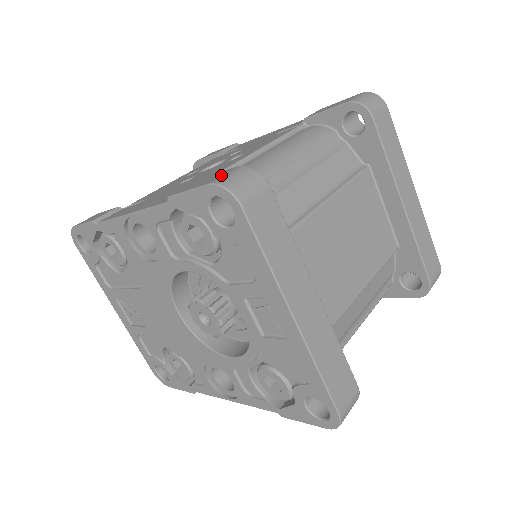
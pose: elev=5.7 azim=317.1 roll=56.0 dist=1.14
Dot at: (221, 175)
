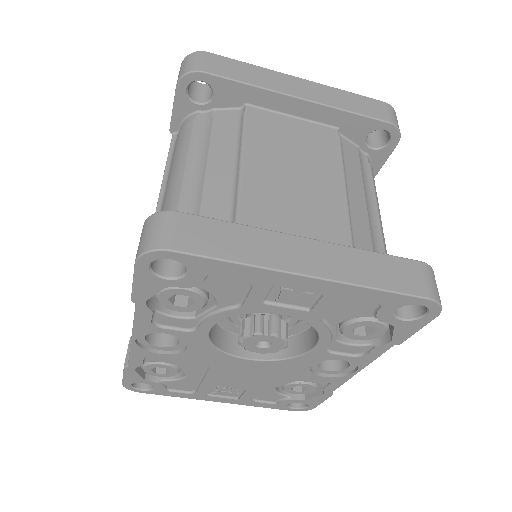
Dot at: (138, 246)
